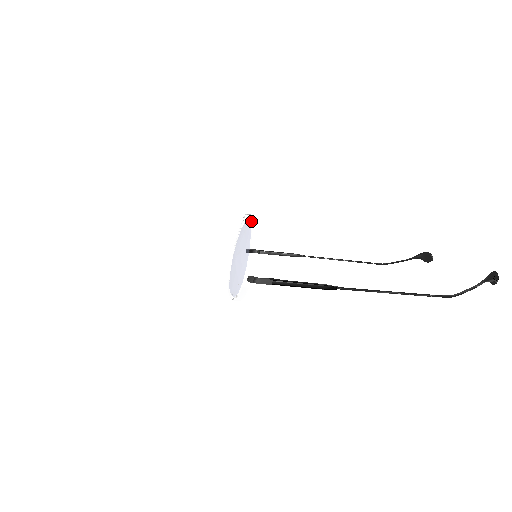
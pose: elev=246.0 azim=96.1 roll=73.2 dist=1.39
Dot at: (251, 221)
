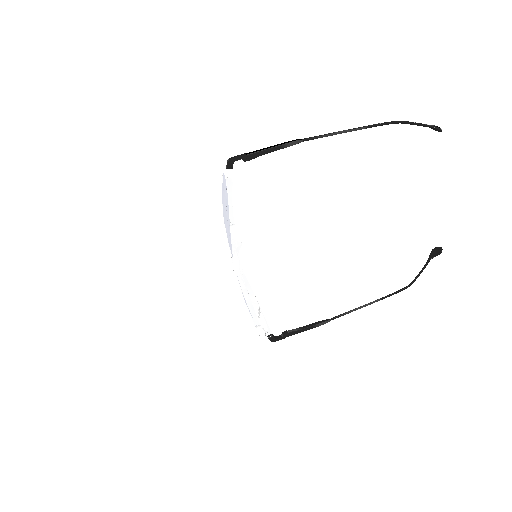
Dot at: occluded
